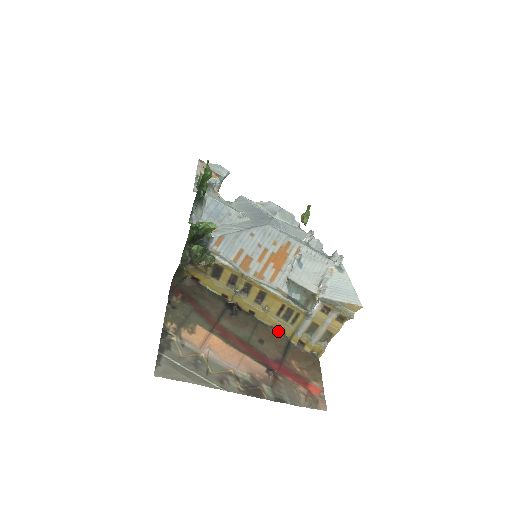
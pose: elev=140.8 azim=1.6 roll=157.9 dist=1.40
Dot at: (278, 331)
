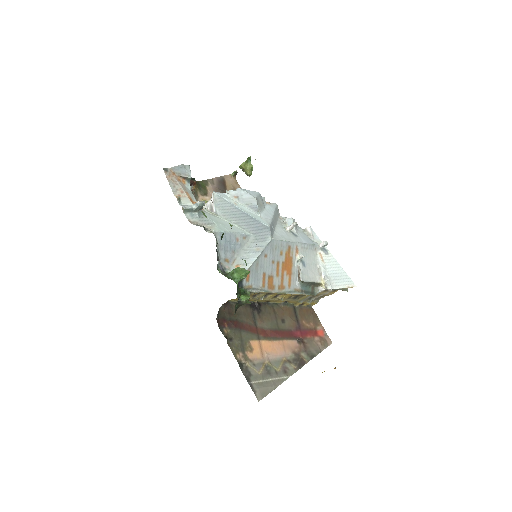
Dot at: (286, 304)
